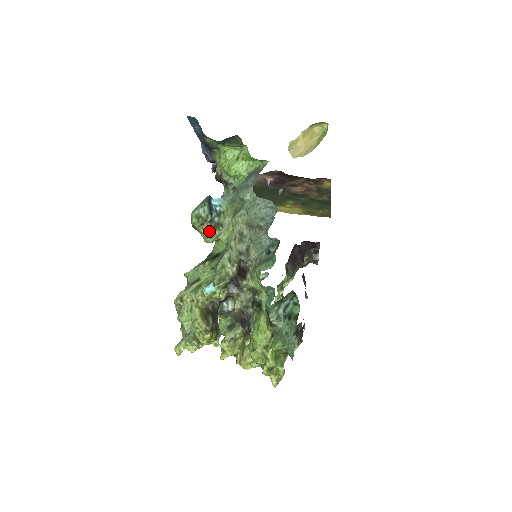
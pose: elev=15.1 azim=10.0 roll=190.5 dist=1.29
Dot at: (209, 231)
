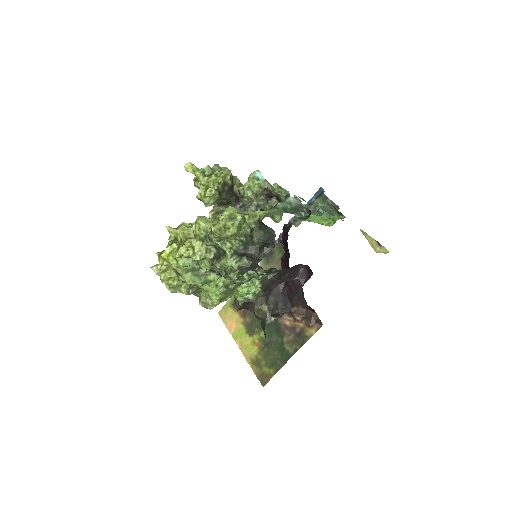
Dot at: occluded
